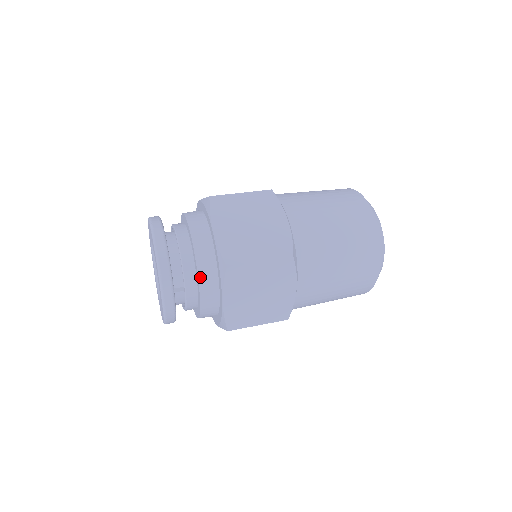
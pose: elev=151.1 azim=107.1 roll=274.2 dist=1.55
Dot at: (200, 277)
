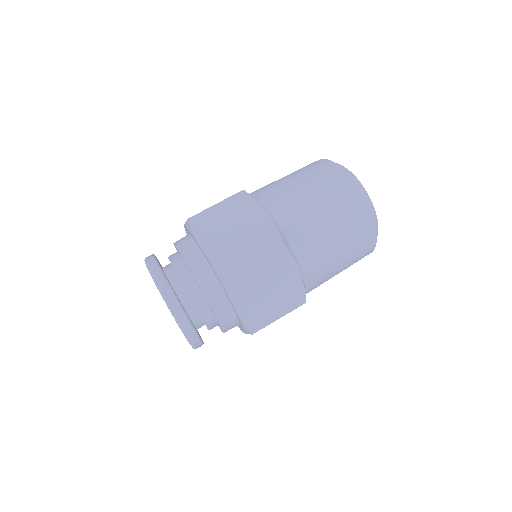
Dot at: (225, 330)
